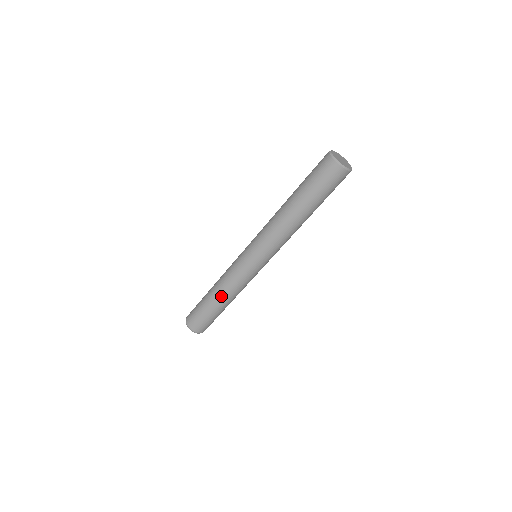
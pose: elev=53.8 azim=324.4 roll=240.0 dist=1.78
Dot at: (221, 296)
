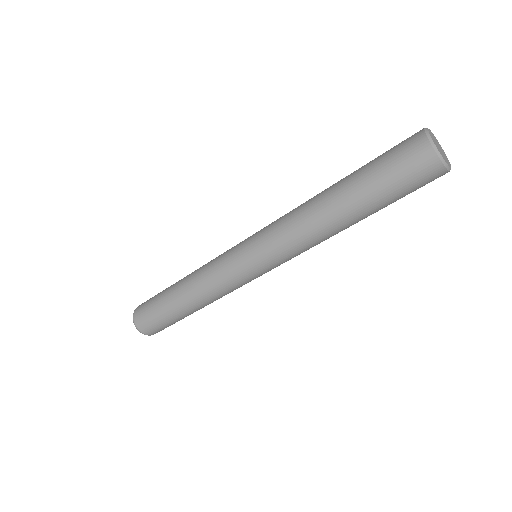
Dot at: occluded
